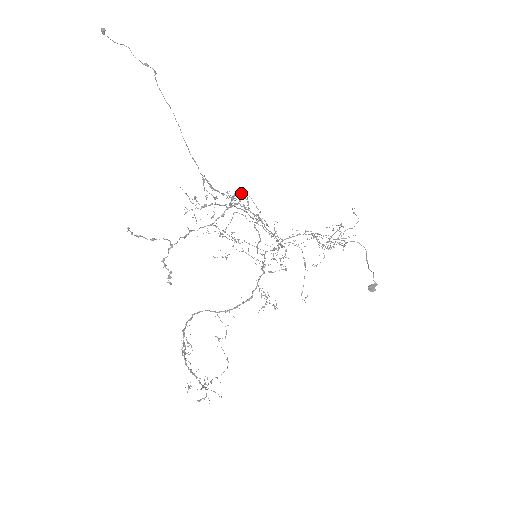
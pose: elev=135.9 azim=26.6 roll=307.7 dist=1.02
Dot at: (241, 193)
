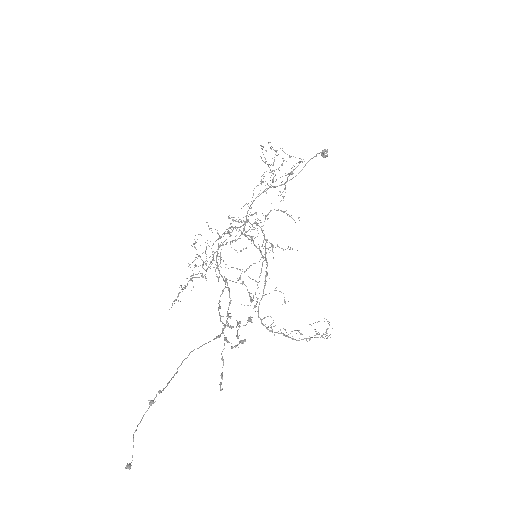
Dot at: occluded
